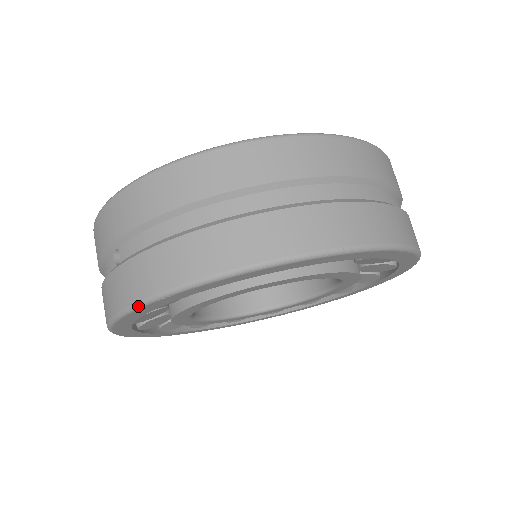
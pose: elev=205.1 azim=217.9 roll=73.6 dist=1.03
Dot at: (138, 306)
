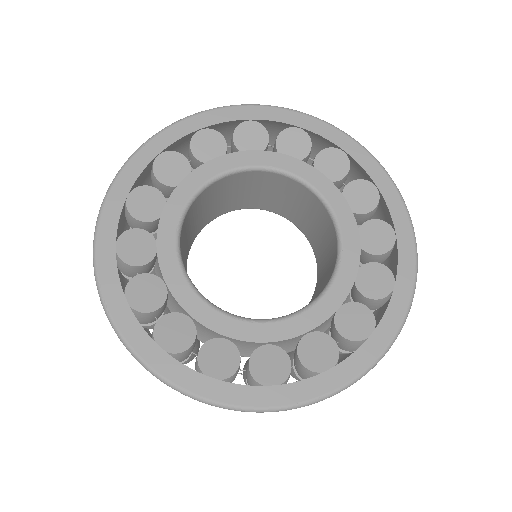
Dot at: occluded
